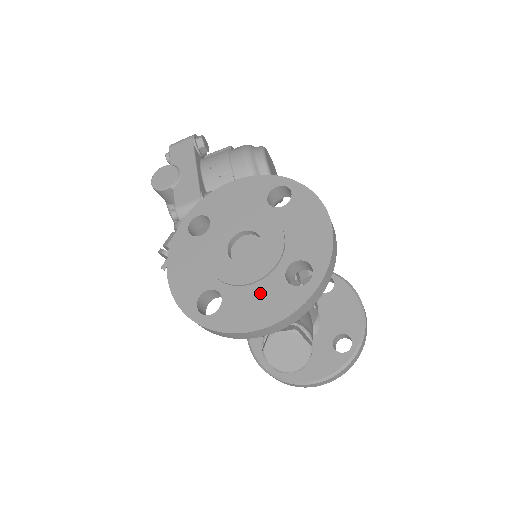
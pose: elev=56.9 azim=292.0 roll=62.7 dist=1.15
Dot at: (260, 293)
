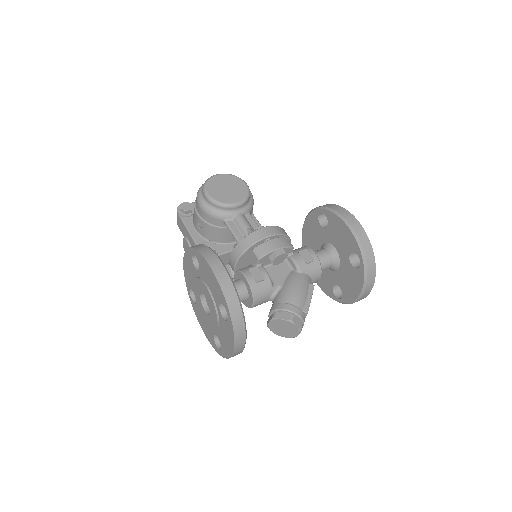
Dot at: (223, 330)
